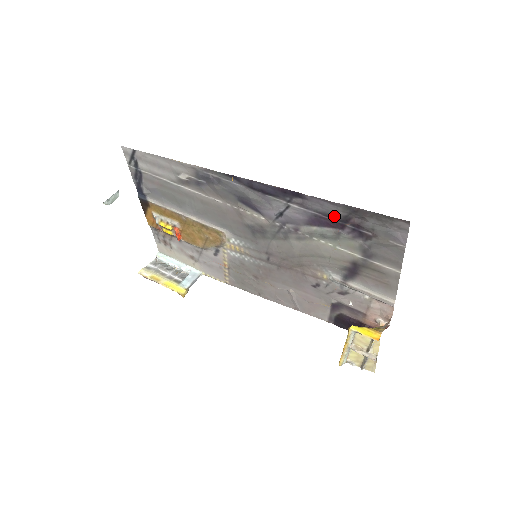
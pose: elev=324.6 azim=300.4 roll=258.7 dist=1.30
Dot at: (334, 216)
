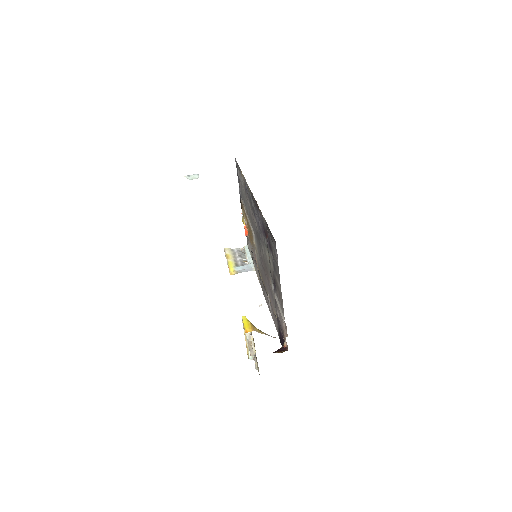
Dot at: (265, 228)
